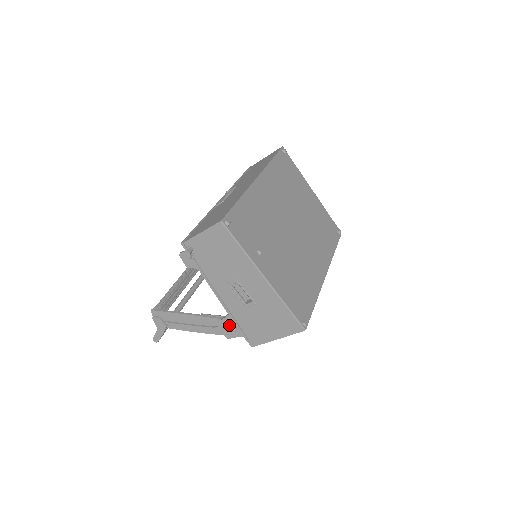
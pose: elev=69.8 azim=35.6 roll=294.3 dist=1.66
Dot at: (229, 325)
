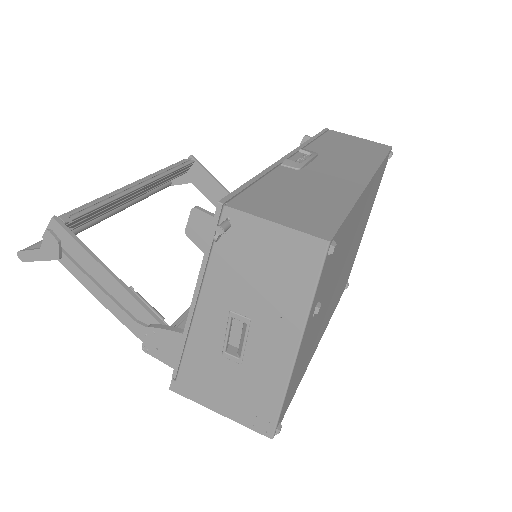
Dot at: (164, 341)
